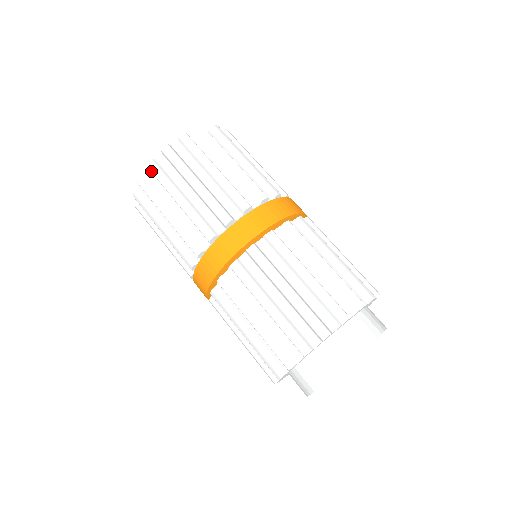
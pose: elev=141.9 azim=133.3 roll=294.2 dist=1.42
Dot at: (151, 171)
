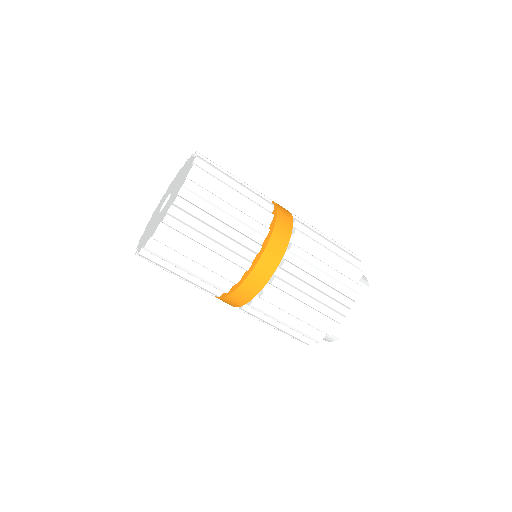
Dot at: (181, 206)
